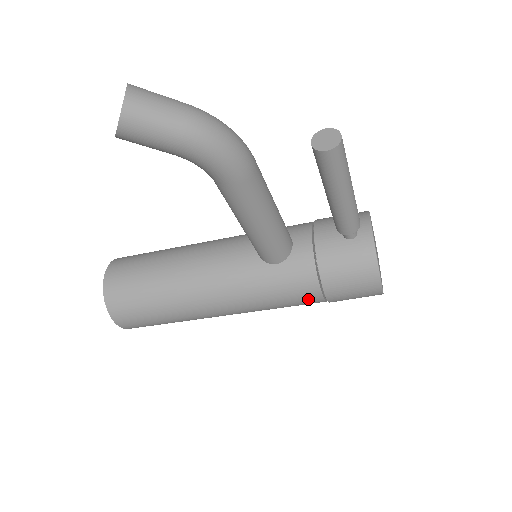
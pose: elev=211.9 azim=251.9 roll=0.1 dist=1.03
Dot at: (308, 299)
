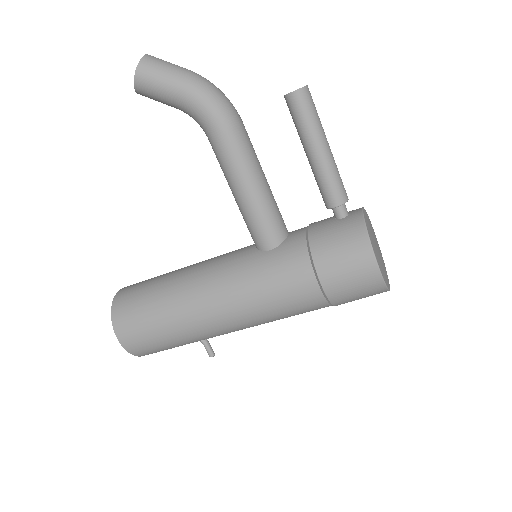
Dot at: (302, 287)
